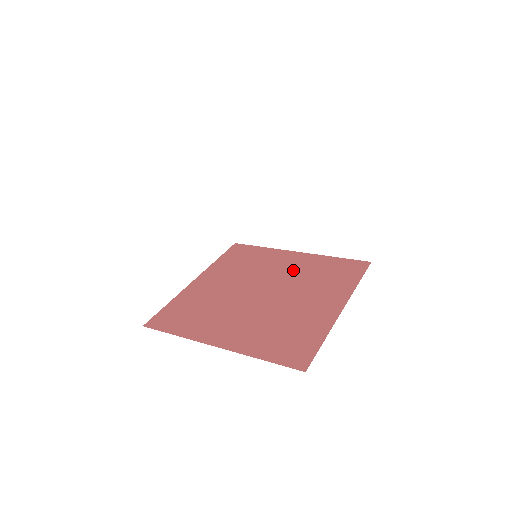
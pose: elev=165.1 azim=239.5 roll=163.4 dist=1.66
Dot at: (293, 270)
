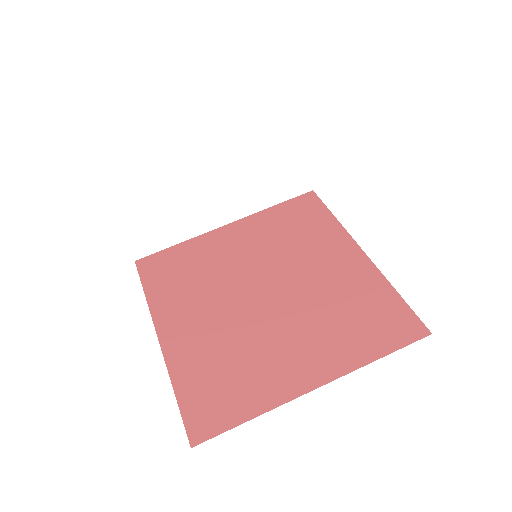
Dot at: (256, 247)
